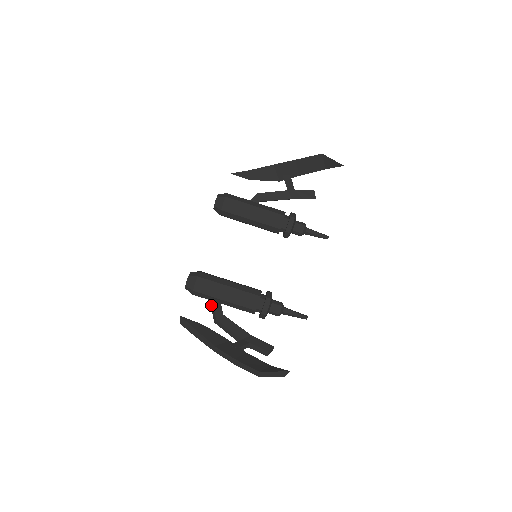
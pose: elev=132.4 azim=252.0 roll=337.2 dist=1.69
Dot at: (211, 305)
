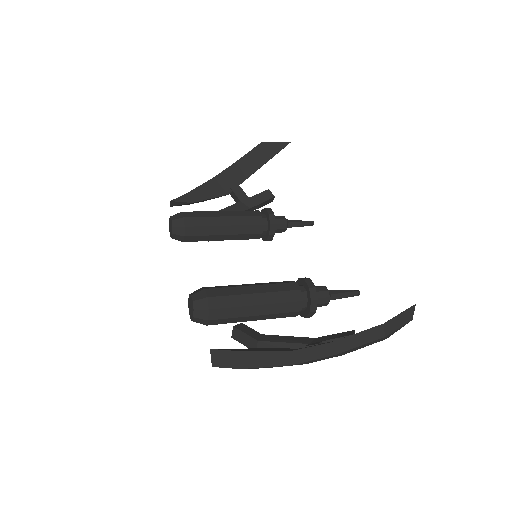
Dot at: (236, 335)
